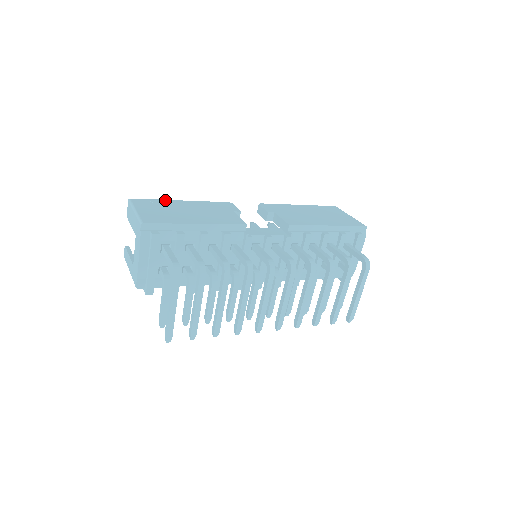
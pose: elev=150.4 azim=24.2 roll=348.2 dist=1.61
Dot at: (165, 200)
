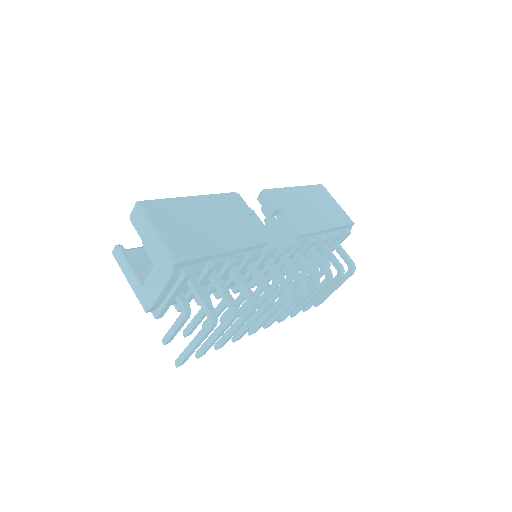
Dot at: (176, 199)
